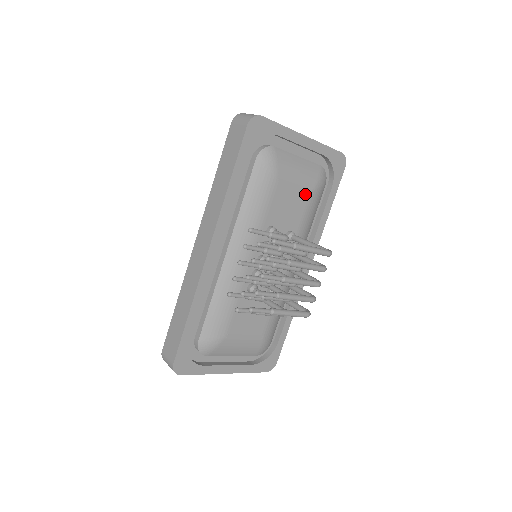
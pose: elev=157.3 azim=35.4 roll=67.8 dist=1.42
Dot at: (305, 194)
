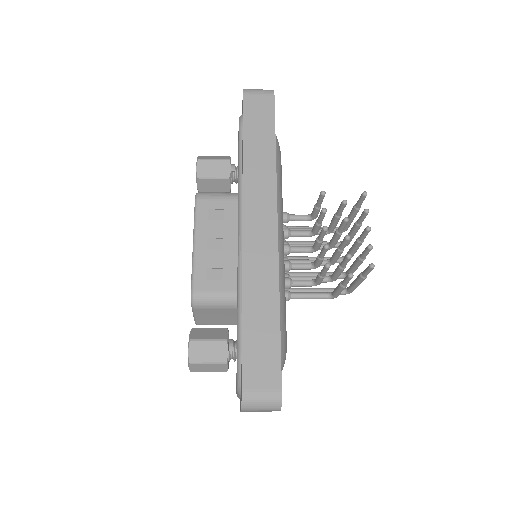
Dot at: occluded
